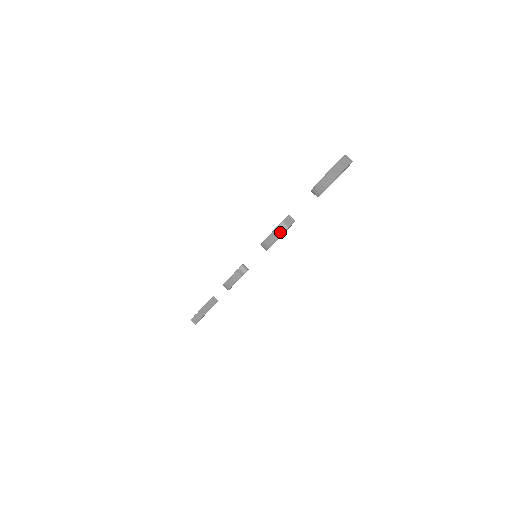
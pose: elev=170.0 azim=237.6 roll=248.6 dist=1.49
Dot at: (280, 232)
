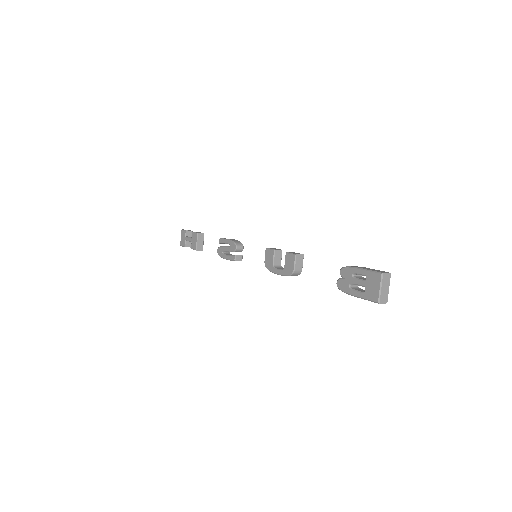
Dot at: occluded
